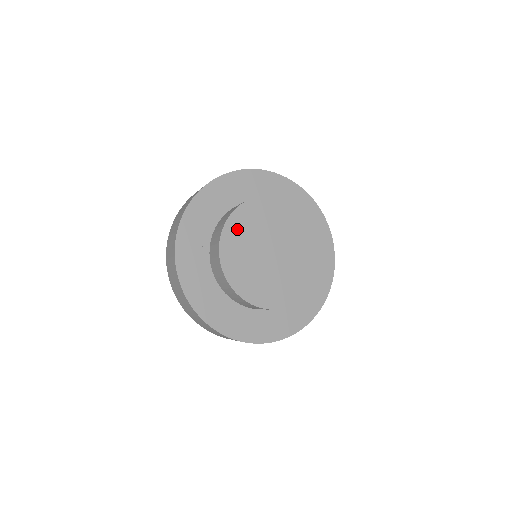
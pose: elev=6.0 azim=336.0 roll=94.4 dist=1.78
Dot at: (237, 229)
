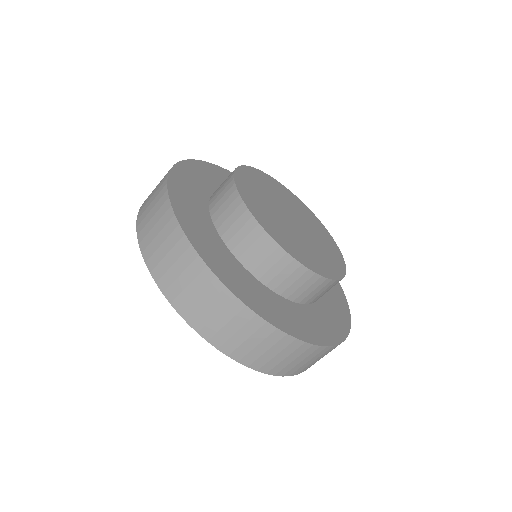
Dot at: (273, 185)
